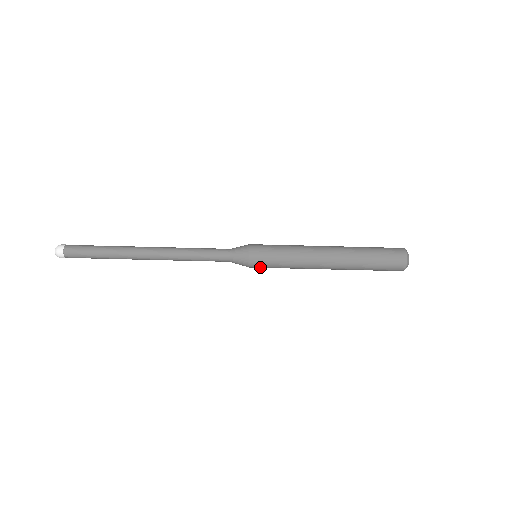
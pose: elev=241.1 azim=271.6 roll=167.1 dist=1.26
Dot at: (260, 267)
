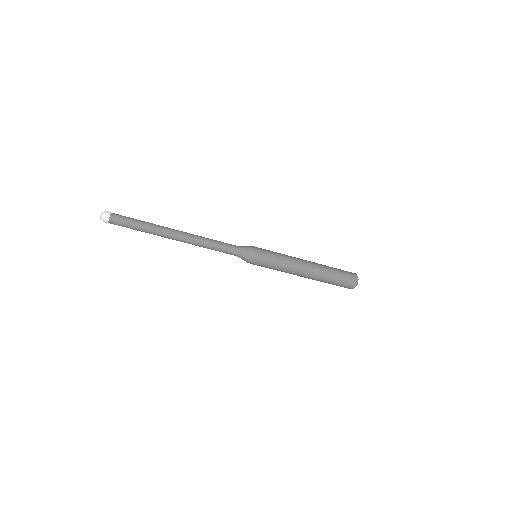
Dot at: (259, 263)
